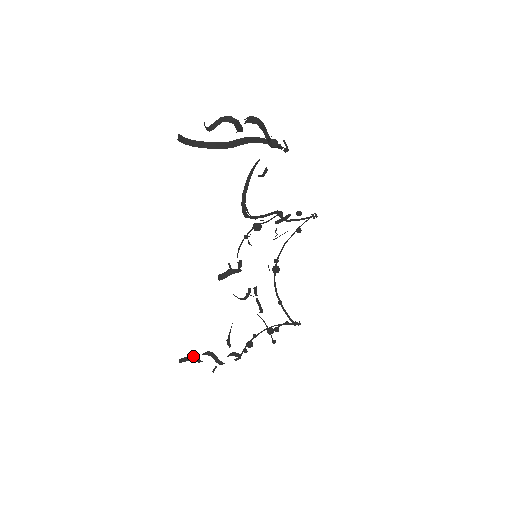
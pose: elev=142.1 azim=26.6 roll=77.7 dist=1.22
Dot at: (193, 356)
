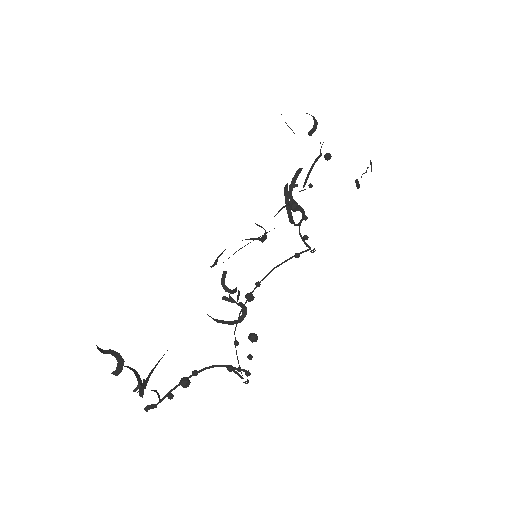
Dot at: (117, 352)
